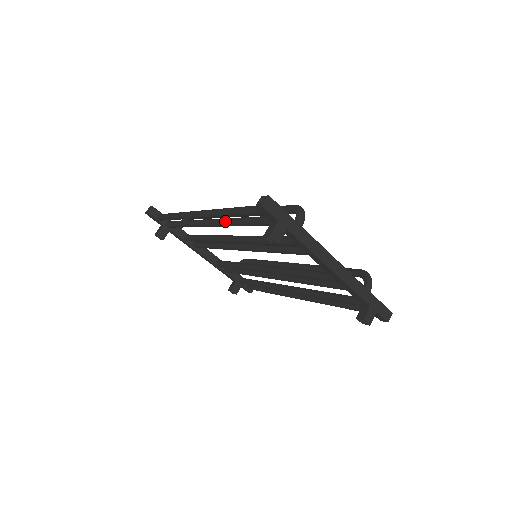
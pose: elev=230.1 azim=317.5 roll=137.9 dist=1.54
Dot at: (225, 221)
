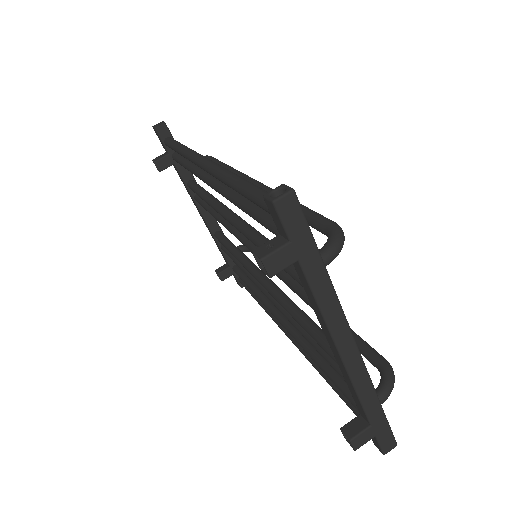
Dot at: (227, 190)
